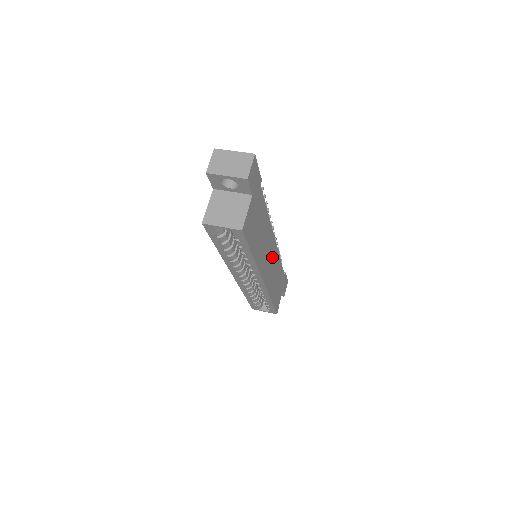
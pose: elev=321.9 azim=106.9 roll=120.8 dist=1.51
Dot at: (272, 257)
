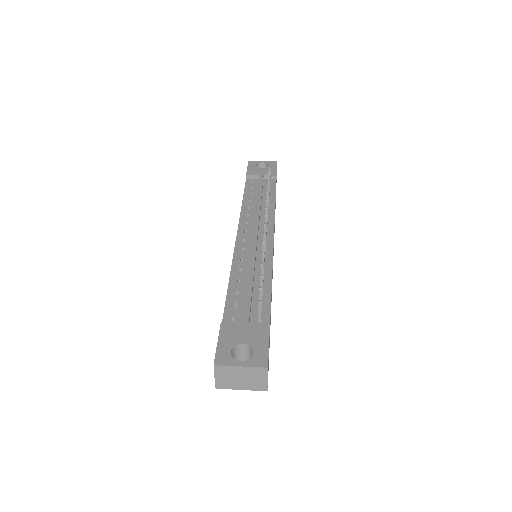
Dot at: occluded
